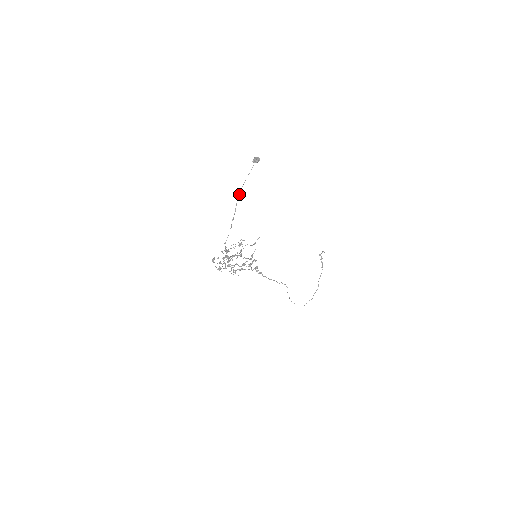
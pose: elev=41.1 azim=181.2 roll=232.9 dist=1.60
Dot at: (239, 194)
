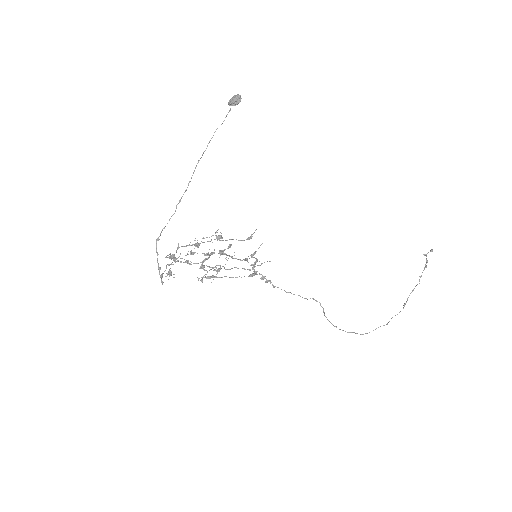
Dot at: occluded
